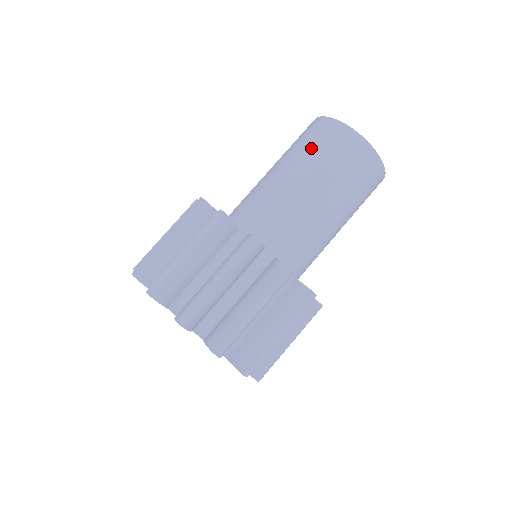
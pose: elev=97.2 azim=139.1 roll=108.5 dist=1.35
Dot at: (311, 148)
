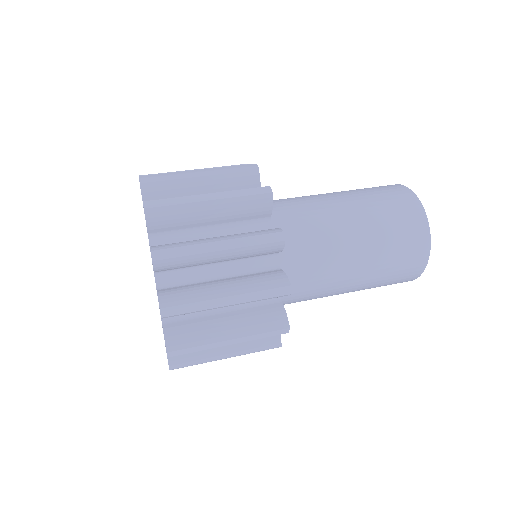
Dot at: (368, 190)
